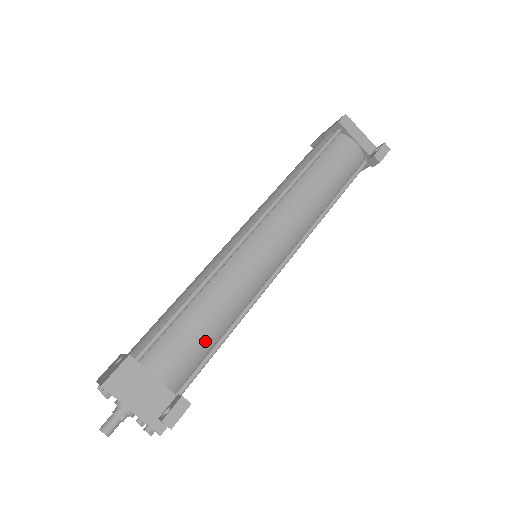
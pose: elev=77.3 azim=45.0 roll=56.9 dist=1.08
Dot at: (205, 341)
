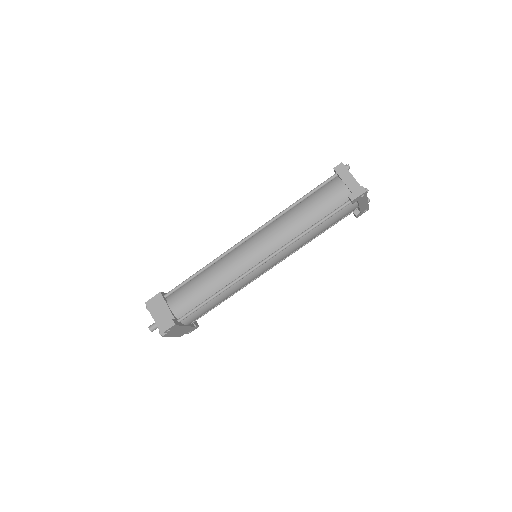
Dot at: (199, 296)
